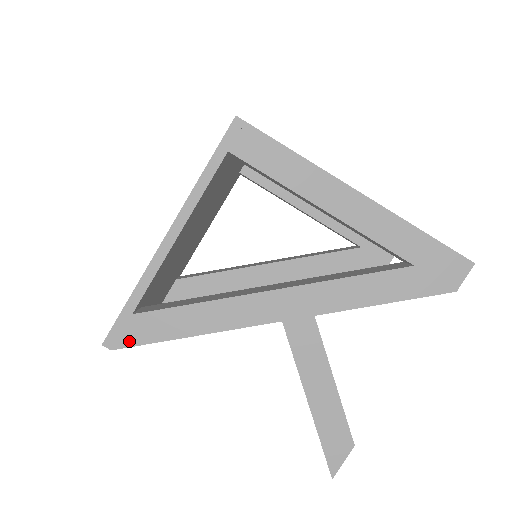
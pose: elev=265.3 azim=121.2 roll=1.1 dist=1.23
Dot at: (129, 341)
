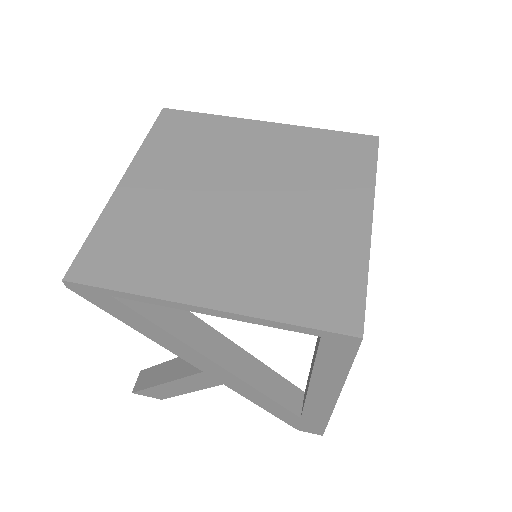
Dot at: (88, 297)
